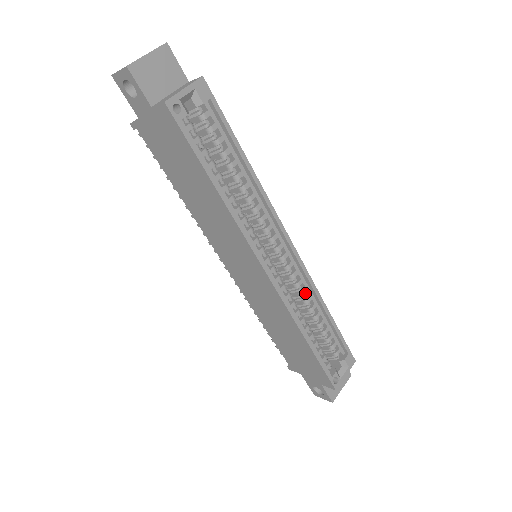
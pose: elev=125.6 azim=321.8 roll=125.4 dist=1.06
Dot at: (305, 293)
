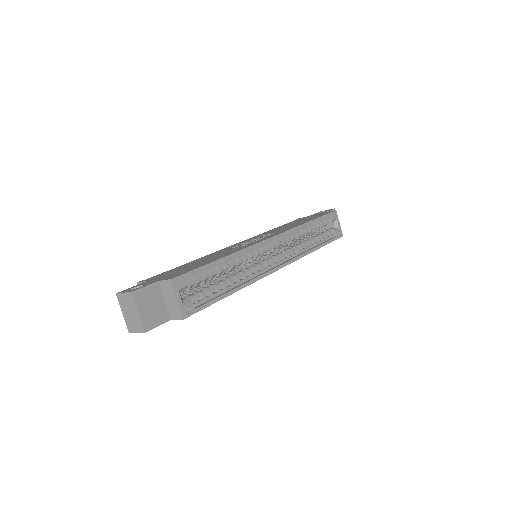
Dot at: (293, 233)
